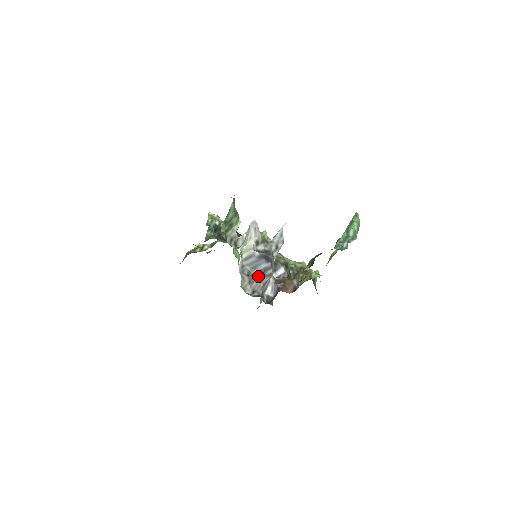
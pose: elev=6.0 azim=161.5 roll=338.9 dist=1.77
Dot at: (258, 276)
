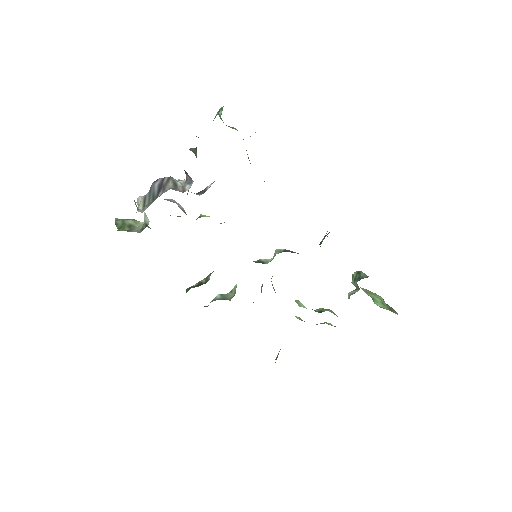
Dot at: (161, 193)
